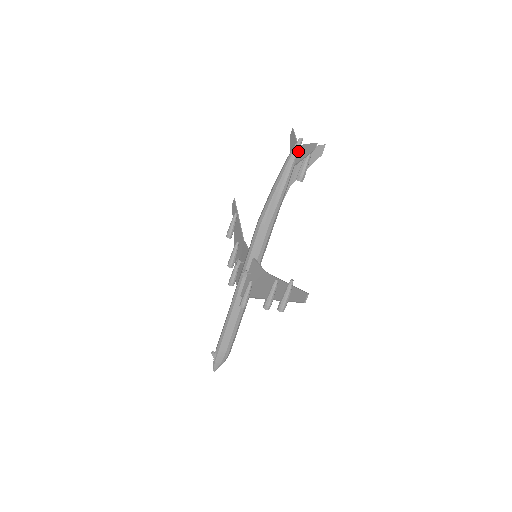
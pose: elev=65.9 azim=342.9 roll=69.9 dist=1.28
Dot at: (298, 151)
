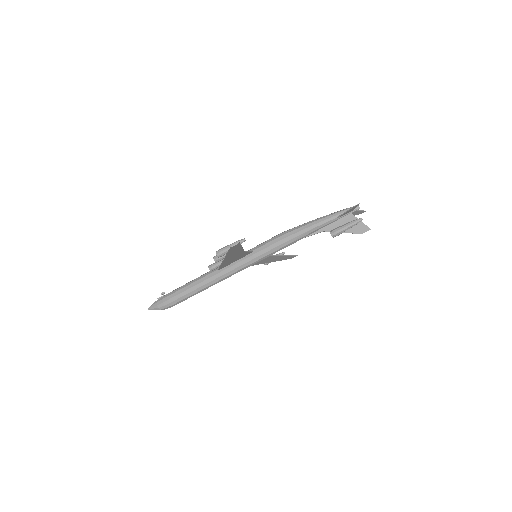
Dot at: (349, 211)
